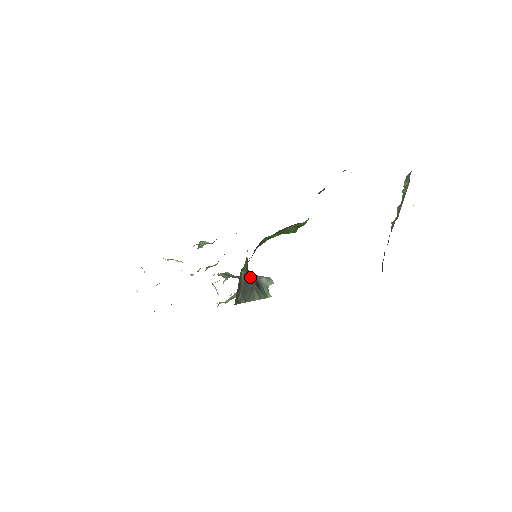
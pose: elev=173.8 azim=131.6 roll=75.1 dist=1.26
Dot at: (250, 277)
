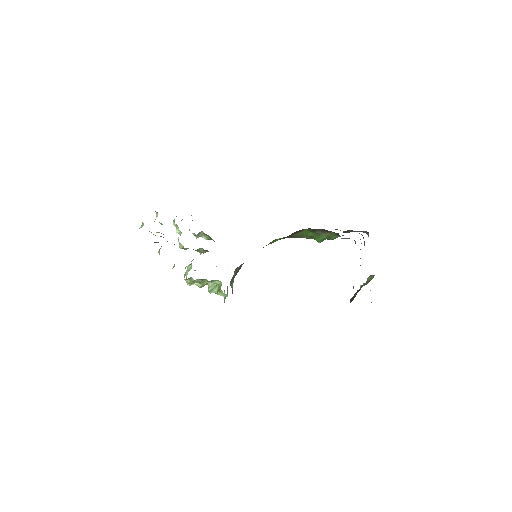
Dot at: occluded
